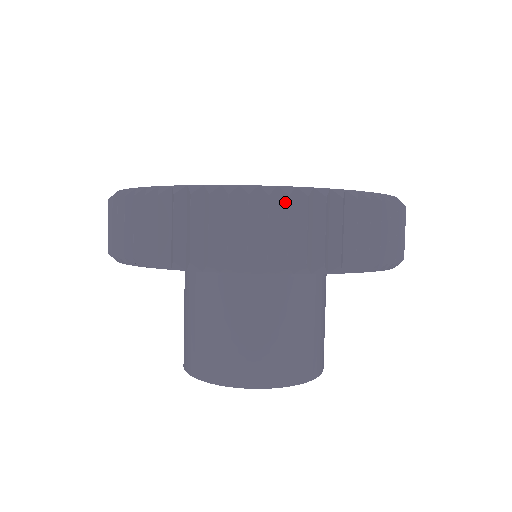
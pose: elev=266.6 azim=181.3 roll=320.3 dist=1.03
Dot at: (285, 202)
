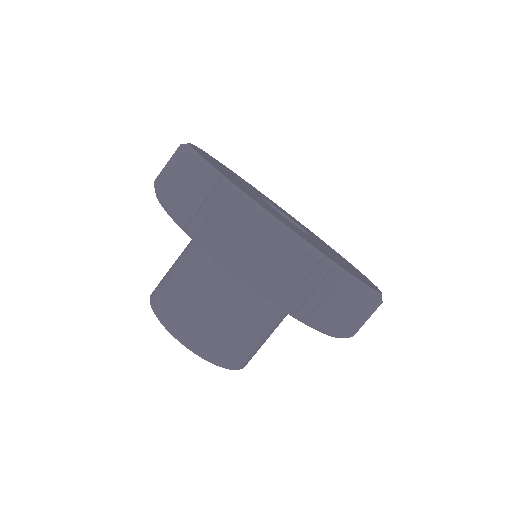
Dot at: occluded
